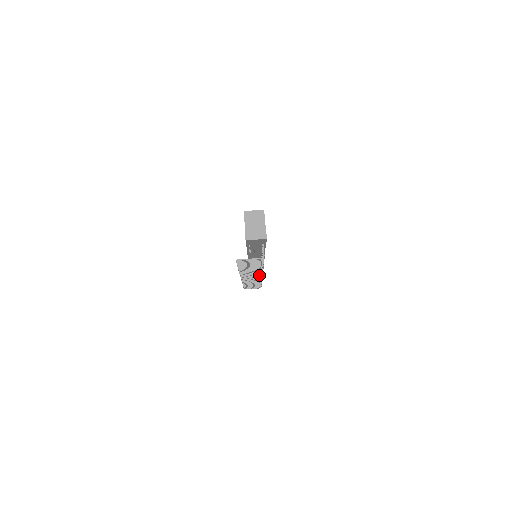
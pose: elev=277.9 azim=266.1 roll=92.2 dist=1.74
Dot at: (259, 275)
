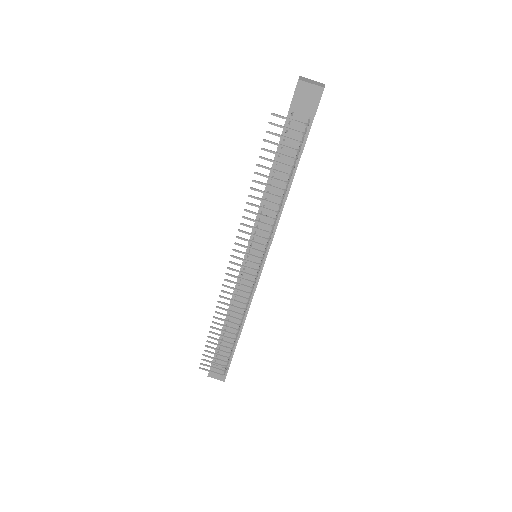
Dot at: (258, 257)
